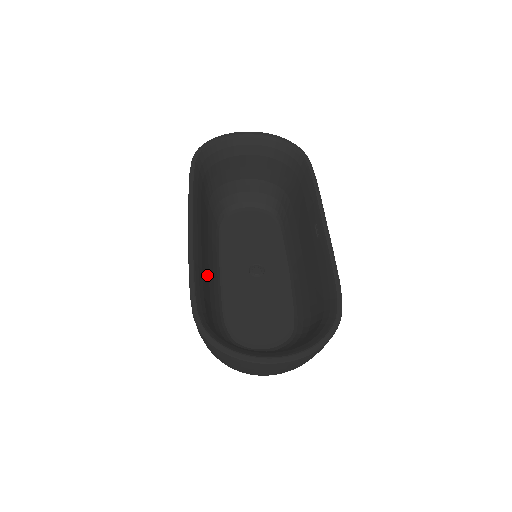
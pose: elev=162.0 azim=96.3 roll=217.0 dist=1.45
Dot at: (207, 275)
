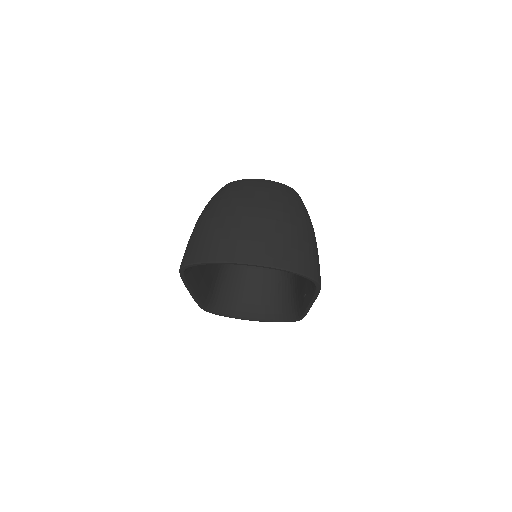
Dot at: (212, 264)
